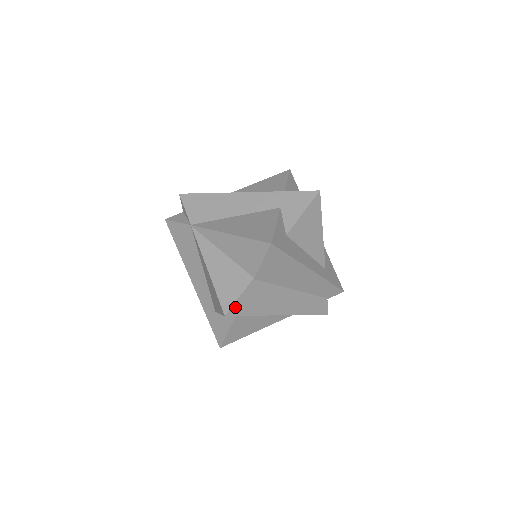
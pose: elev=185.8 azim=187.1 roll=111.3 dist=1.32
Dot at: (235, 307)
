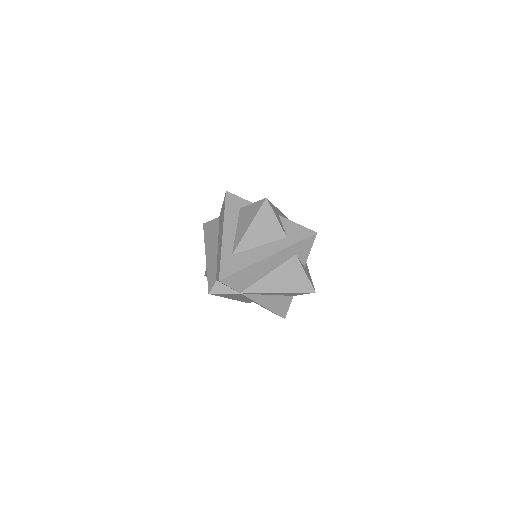
Dot at: (287, 311)
